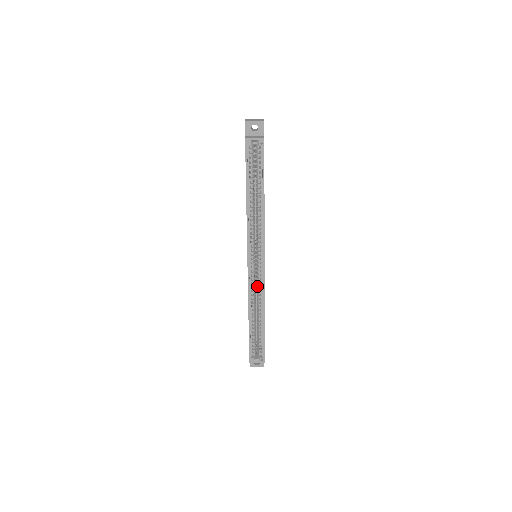
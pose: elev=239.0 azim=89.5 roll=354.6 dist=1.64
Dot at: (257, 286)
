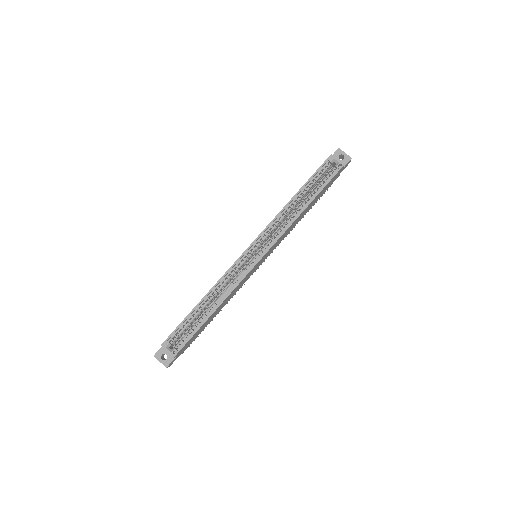
Dot at: (237, 276)
